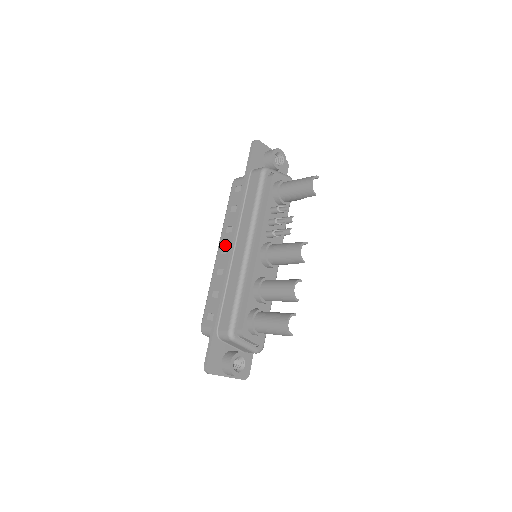
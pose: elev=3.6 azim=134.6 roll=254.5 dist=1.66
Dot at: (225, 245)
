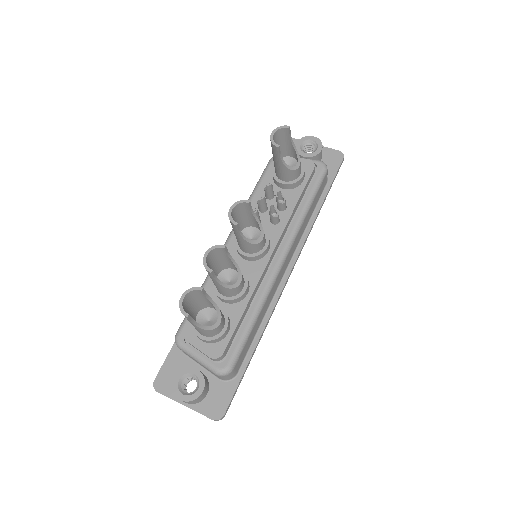
Dot at: occluded
